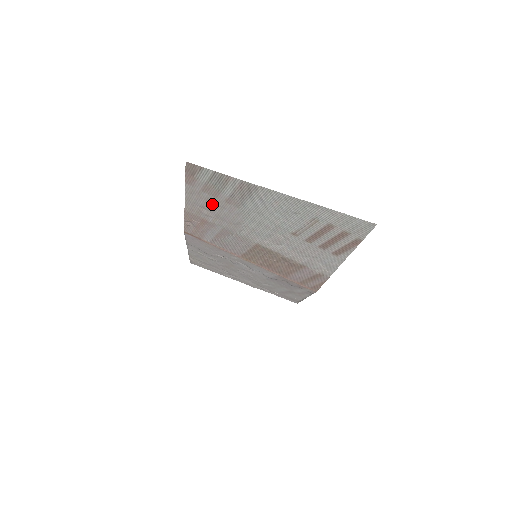
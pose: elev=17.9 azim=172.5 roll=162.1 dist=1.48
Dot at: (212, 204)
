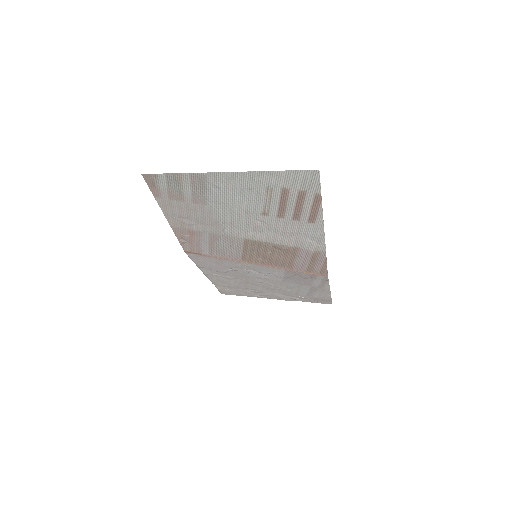
Dot at: (185, 210)
